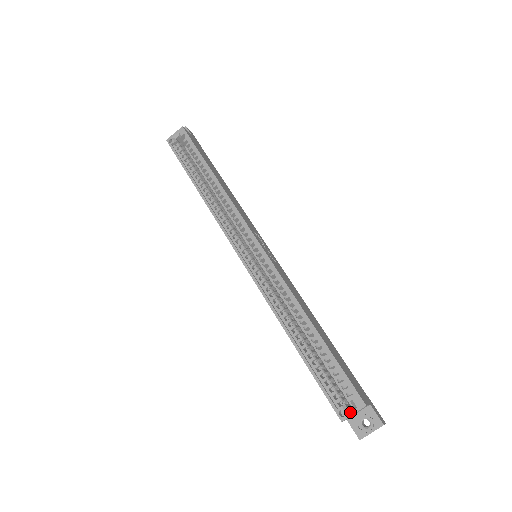
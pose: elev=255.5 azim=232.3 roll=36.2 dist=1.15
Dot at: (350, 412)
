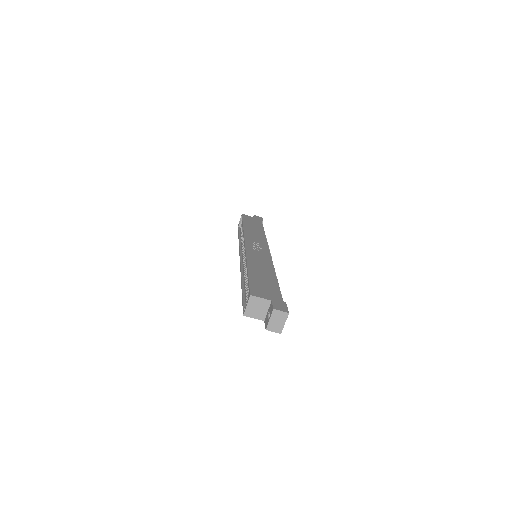
Dot at: (246, 306)
